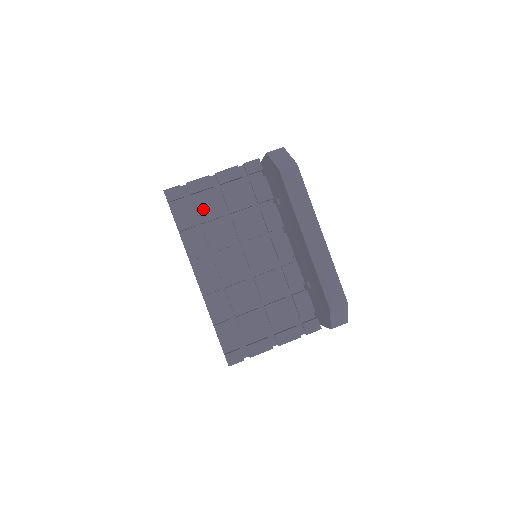
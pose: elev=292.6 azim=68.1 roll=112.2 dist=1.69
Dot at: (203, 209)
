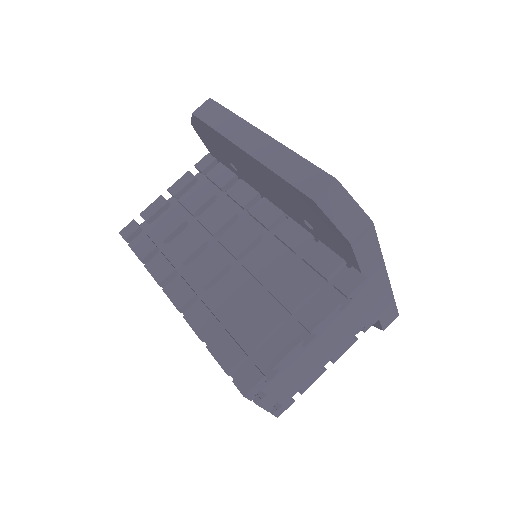
Dot at: (162, 227)
